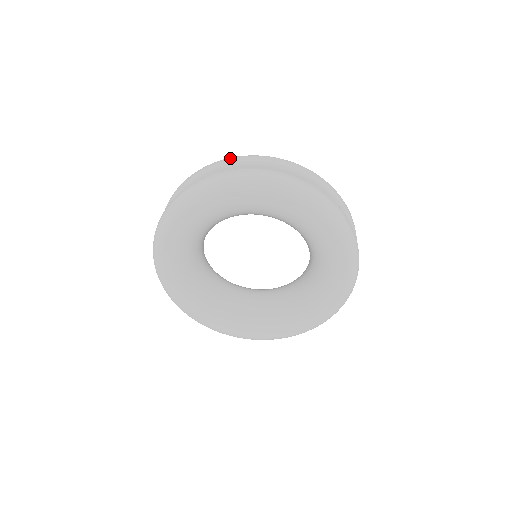
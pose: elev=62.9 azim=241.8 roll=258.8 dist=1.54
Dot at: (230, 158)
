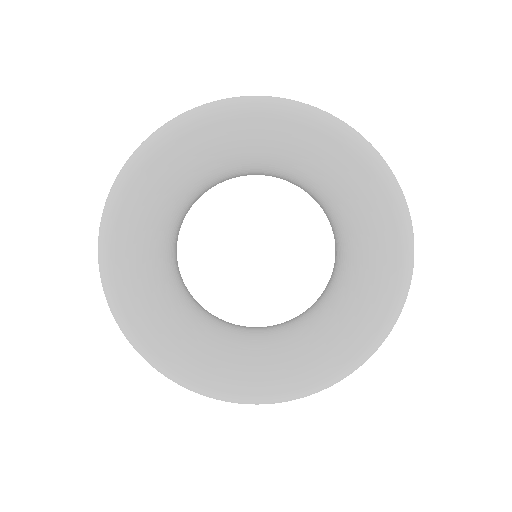
Dot at: occluded
